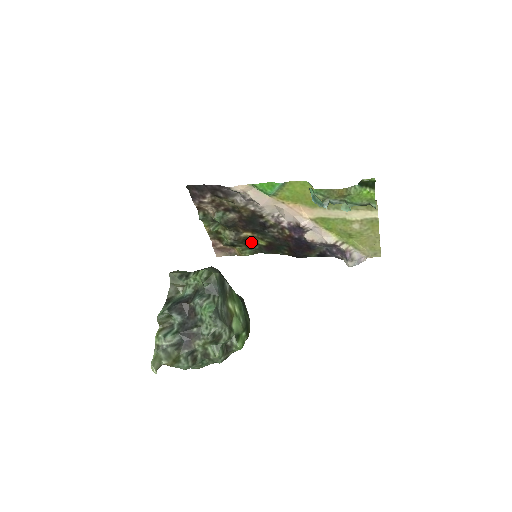
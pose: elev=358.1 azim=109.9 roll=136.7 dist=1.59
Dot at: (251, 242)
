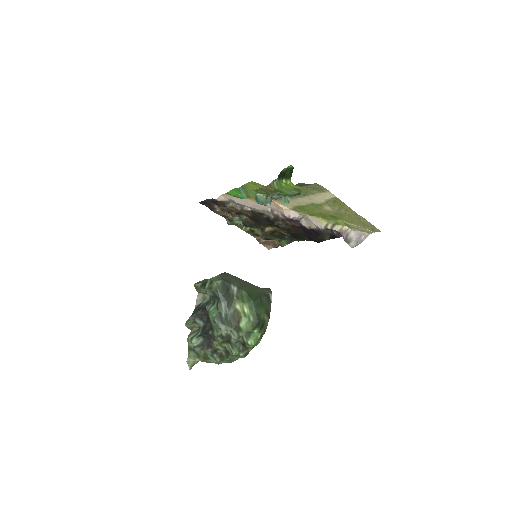
Dot at: (279, 234)
